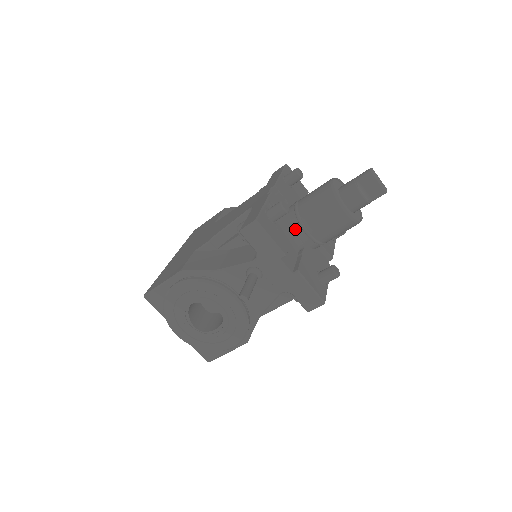
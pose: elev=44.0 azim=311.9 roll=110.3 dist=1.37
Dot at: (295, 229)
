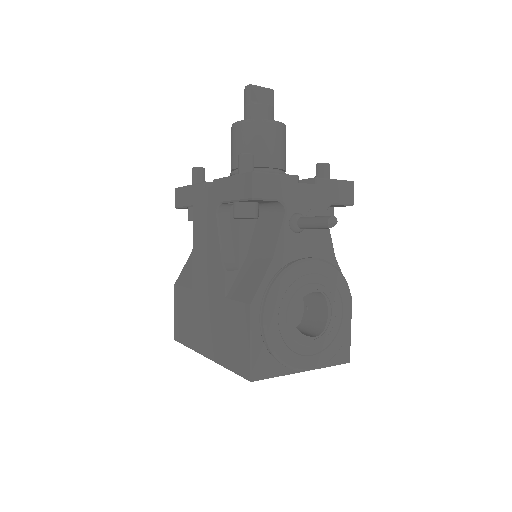
Dot at: occluded
